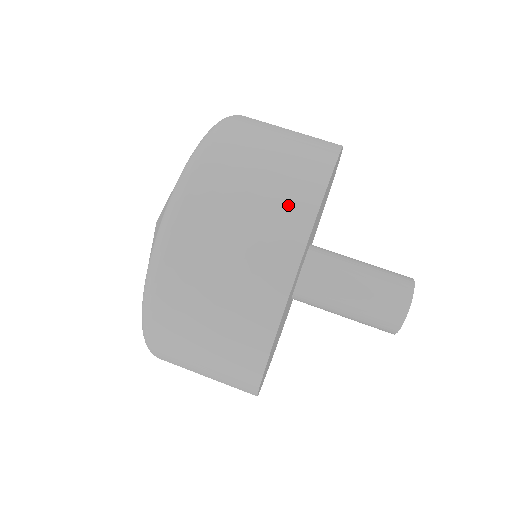
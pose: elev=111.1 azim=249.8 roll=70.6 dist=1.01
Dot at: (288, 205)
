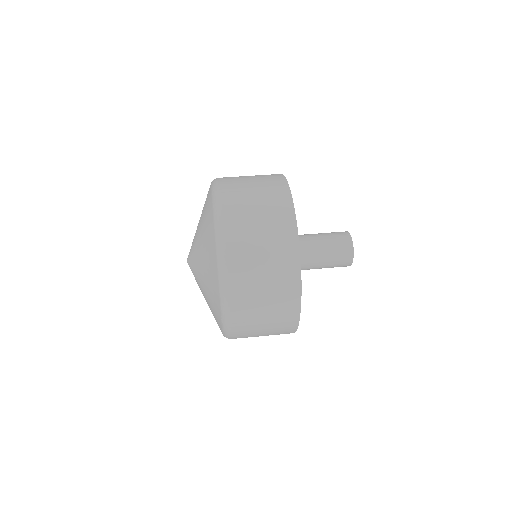
Dot at: (284, 269)
